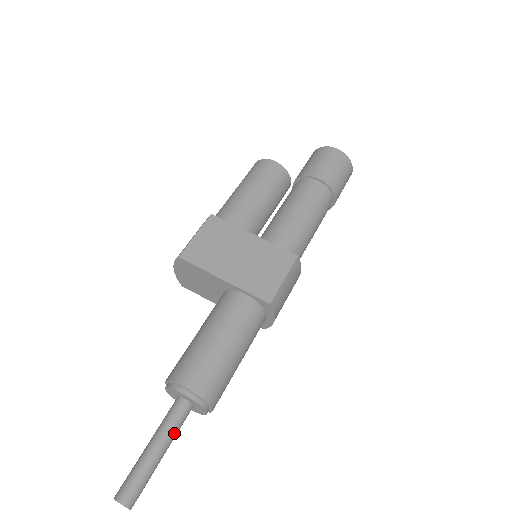
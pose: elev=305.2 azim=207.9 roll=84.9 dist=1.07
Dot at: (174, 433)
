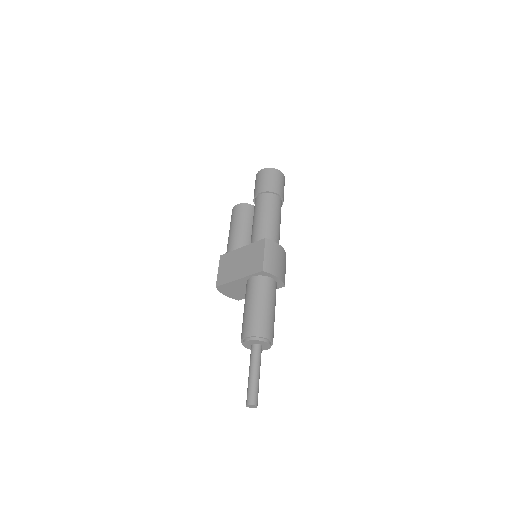
Dot at: (257, 362)
